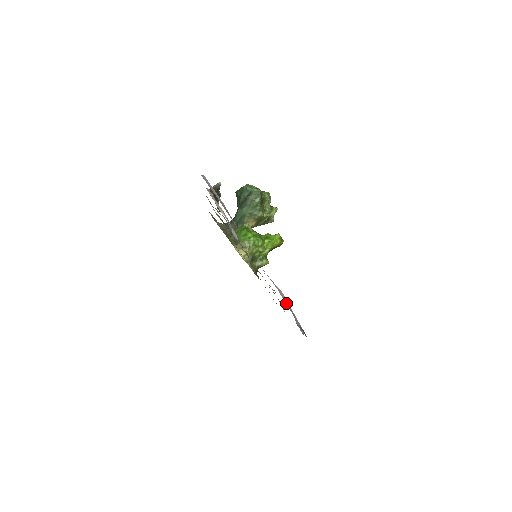
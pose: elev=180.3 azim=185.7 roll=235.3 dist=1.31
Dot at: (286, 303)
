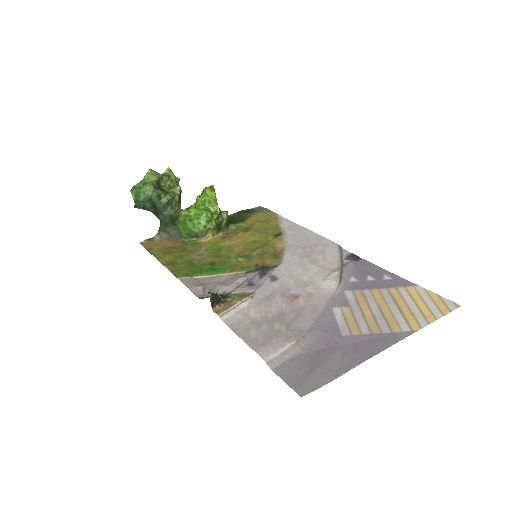
Dot at: (342, 279)
